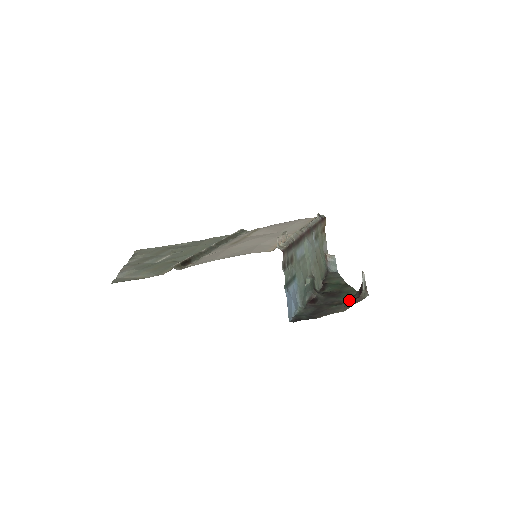
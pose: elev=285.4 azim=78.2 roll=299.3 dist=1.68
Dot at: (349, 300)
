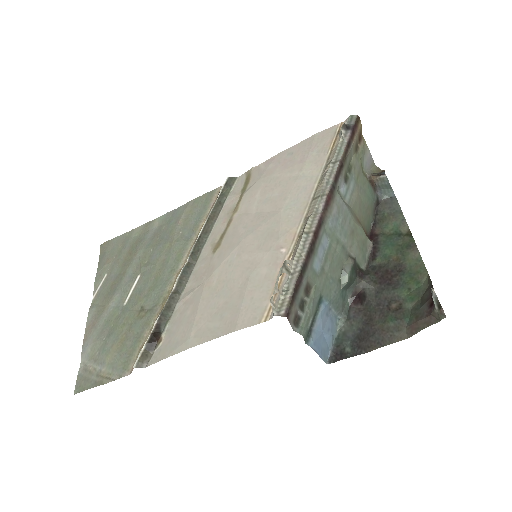
Dot at: (414, 307)
